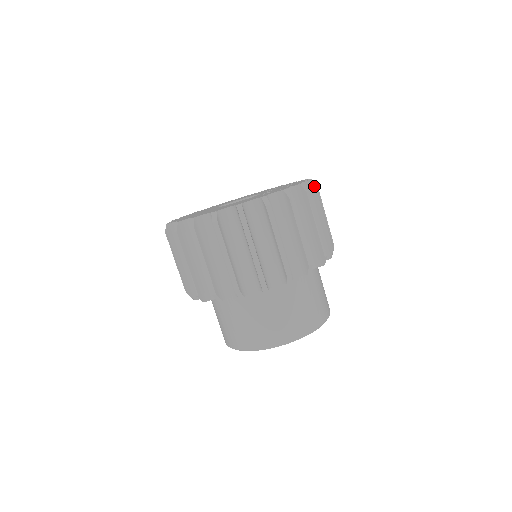
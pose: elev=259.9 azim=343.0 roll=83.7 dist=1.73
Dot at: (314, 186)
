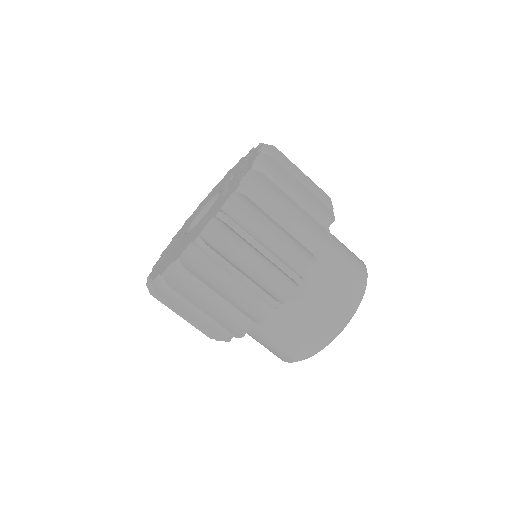
Dot at: (270, 156)
